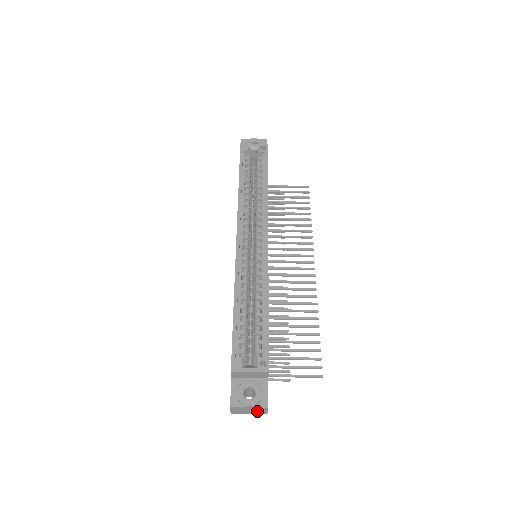
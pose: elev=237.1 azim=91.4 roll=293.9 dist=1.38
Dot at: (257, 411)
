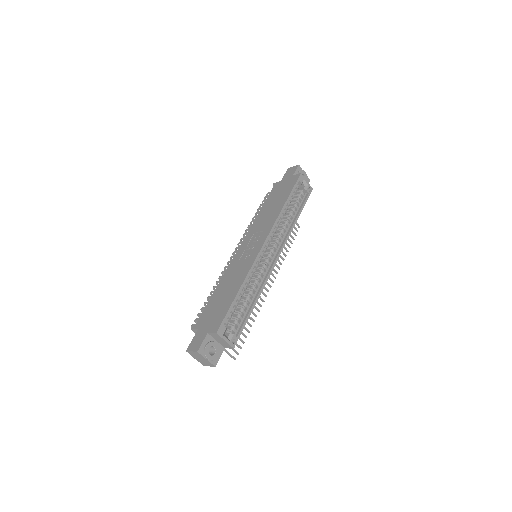
Dot at: (204, 362)
